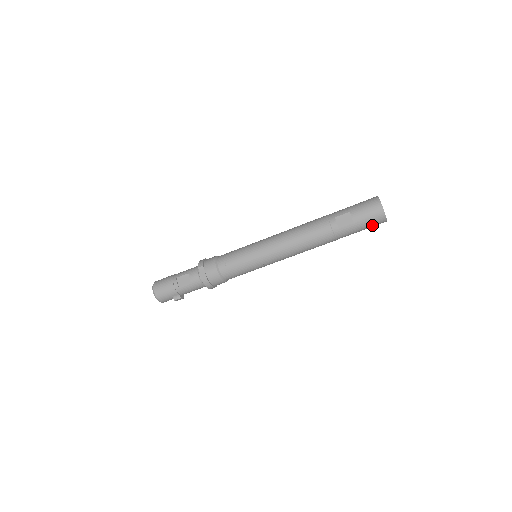
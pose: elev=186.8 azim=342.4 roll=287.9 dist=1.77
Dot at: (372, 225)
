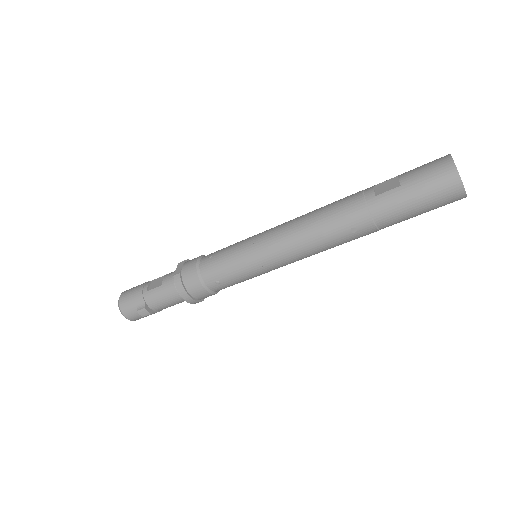
Dot at: (435, 193)
